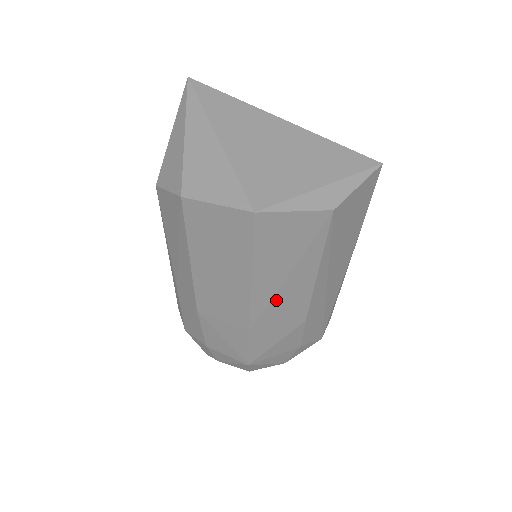
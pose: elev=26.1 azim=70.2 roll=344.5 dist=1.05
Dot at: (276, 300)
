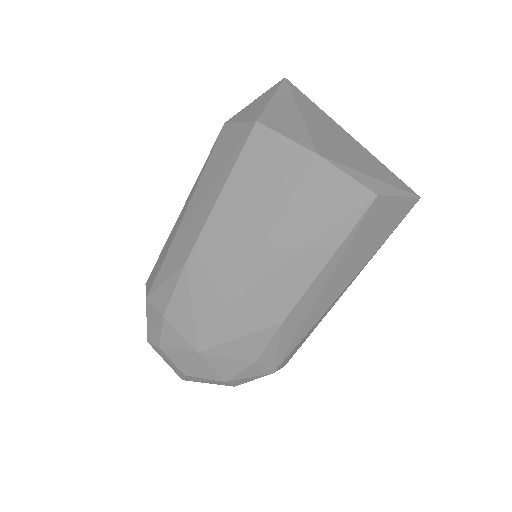
Dot at: (274, 274)
